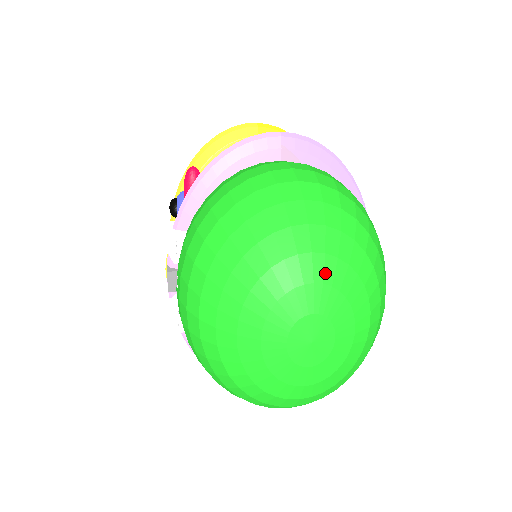
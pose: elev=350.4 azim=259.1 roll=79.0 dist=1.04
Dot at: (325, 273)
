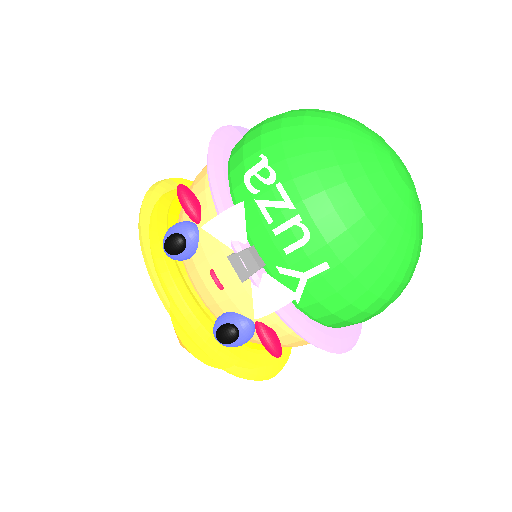
Dot at: (369, 129)
